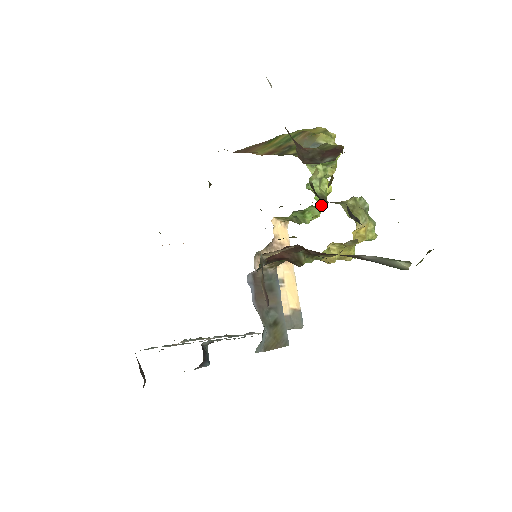
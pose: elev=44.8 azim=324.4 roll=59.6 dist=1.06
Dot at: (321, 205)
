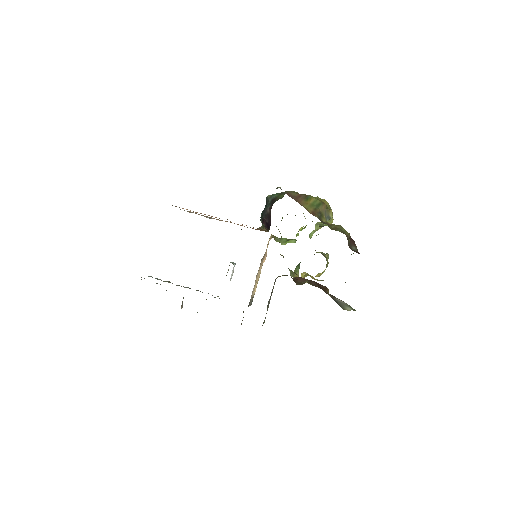
Dot at: occluded
